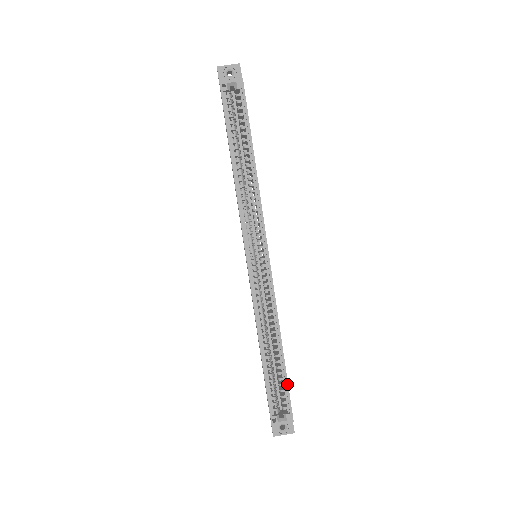
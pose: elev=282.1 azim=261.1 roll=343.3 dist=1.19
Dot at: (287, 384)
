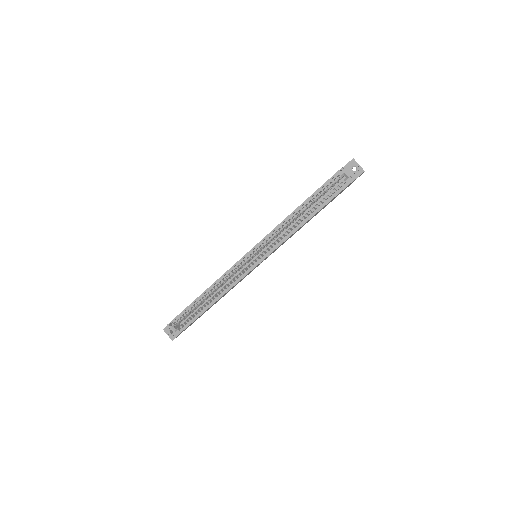
Dot at: (194, 320)
